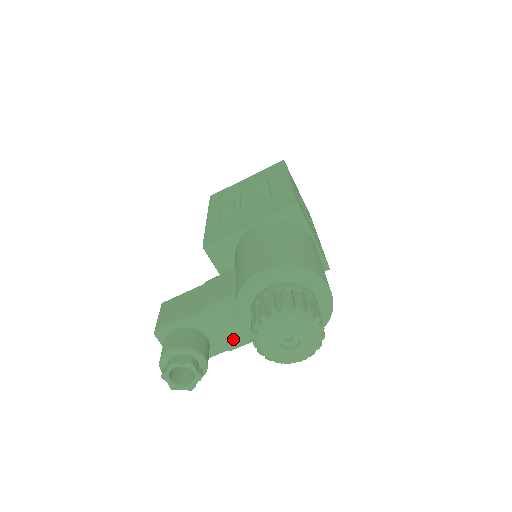
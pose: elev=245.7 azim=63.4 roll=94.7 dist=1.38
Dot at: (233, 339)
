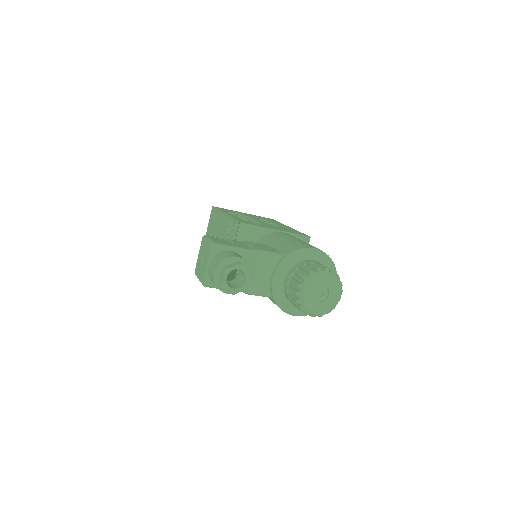
Dot at: (258, 285)
